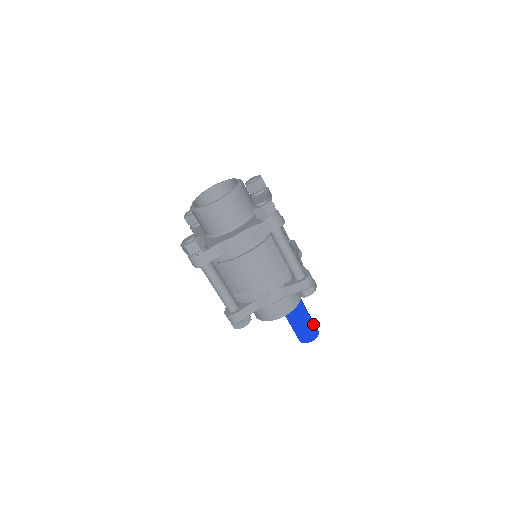
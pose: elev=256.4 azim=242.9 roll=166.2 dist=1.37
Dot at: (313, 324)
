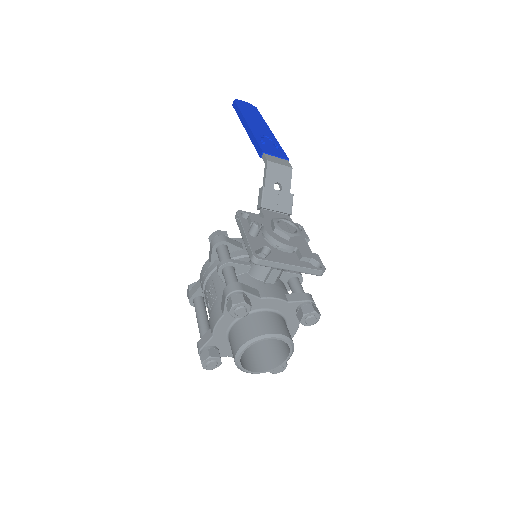
Dot at: occluded
